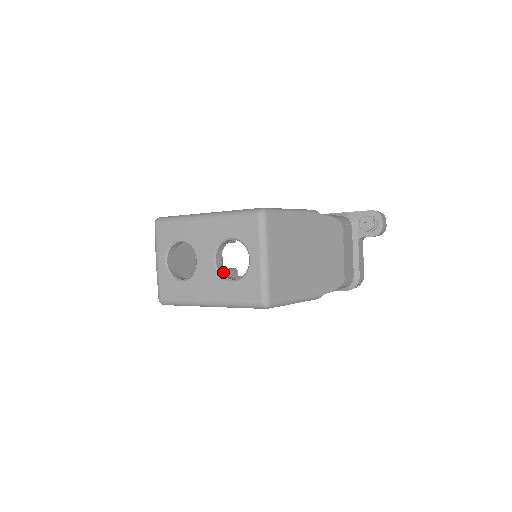
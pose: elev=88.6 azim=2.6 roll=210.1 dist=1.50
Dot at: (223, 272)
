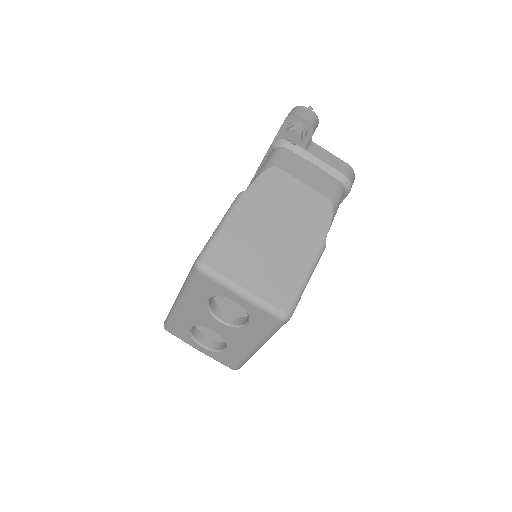
Dot at: (237, 321)
